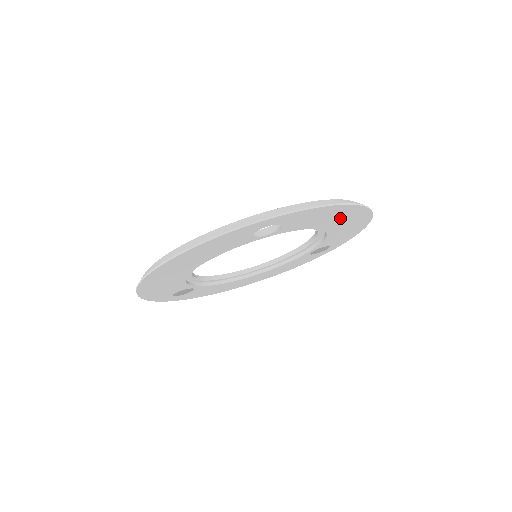
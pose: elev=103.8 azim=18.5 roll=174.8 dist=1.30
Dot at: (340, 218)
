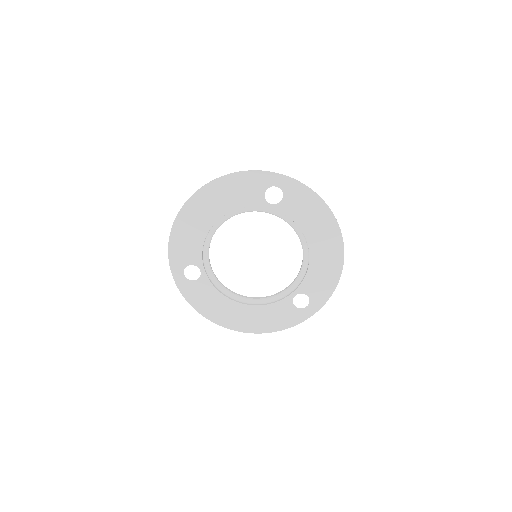
Dot at: (321, 229)
